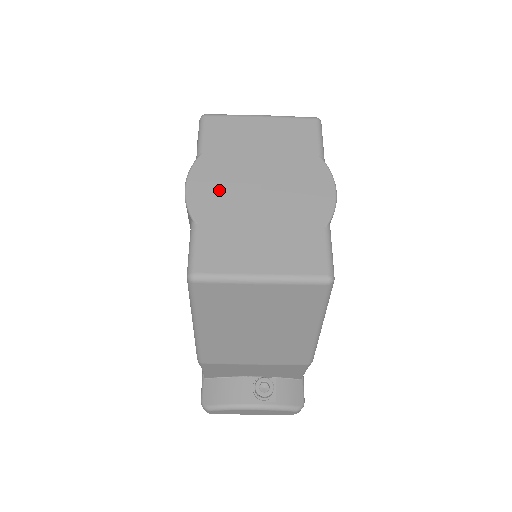
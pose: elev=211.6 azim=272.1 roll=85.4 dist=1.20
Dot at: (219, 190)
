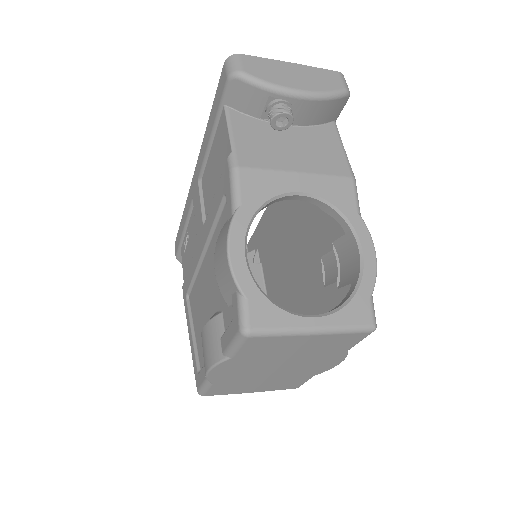
Dot at: (239, 372)
